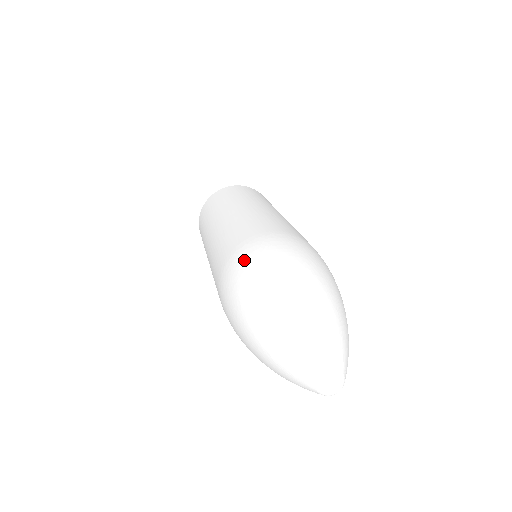
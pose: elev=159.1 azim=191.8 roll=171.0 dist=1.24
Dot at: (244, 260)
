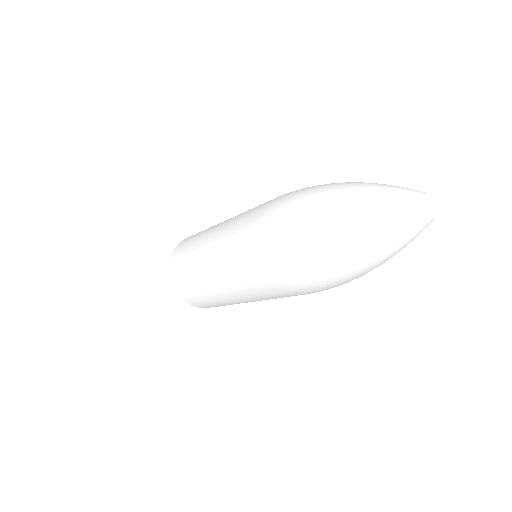
Dot at: (285, 199)
